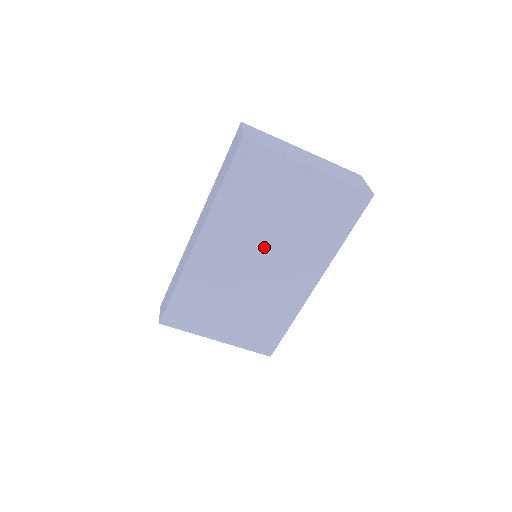
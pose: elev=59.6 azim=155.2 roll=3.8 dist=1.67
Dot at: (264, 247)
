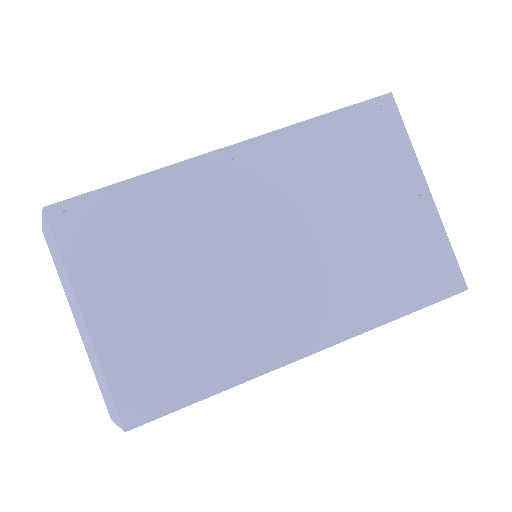
Dot at: (295, 233)
